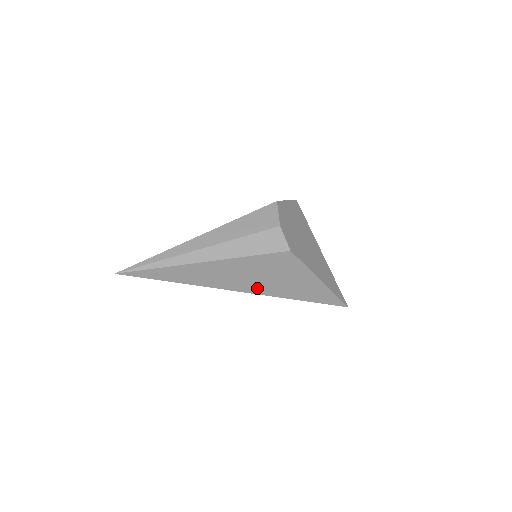
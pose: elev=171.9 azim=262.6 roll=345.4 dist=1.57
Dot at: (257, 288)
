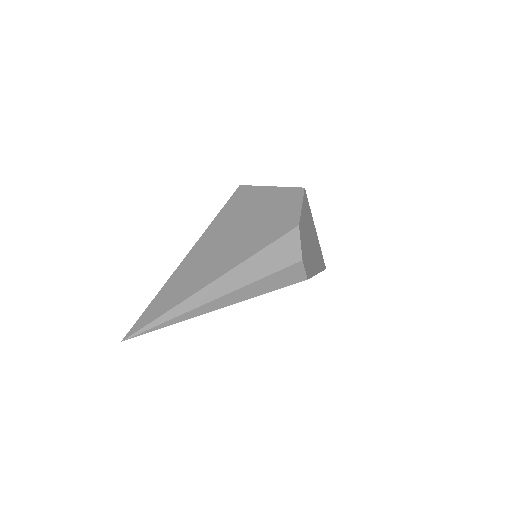
Dot at: occluded
